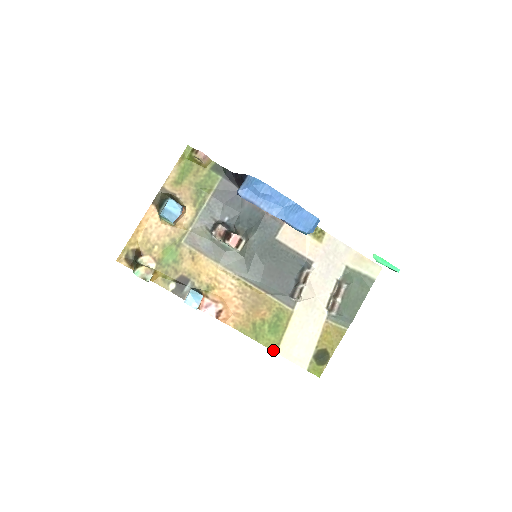
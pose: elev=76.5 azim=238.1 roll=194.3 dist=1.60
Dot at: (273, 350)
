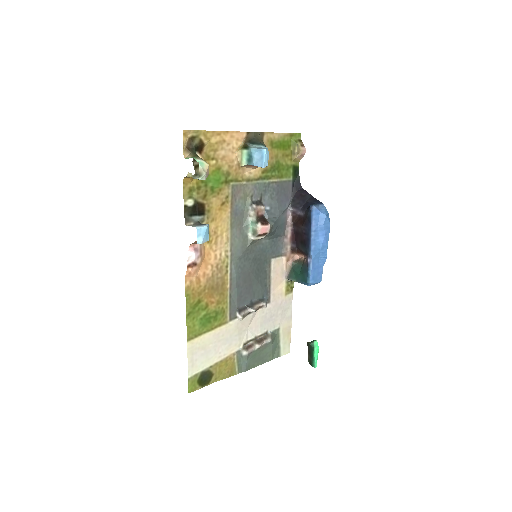
Dot at: (188, 337)
